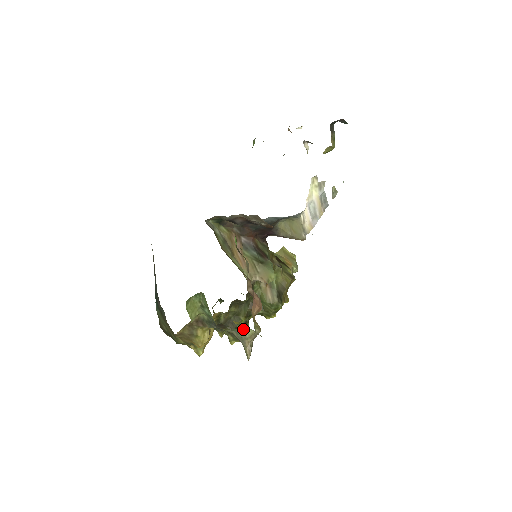
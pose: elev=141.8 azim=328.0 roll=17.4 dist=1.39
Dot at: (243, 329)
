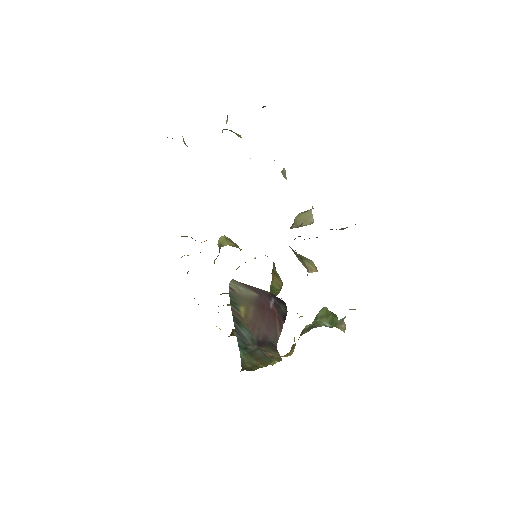
Dot at: occluded
